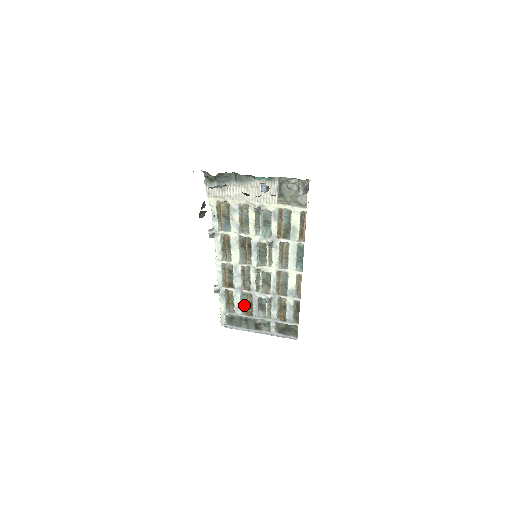
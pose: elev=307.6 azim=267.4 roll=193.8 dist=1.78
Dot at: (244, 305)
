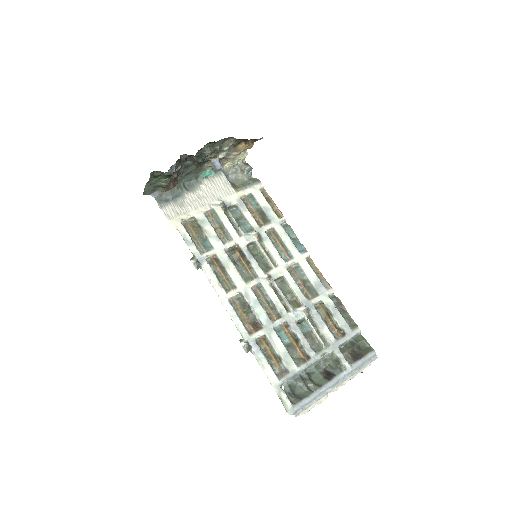
Dot at: (290, 351)
